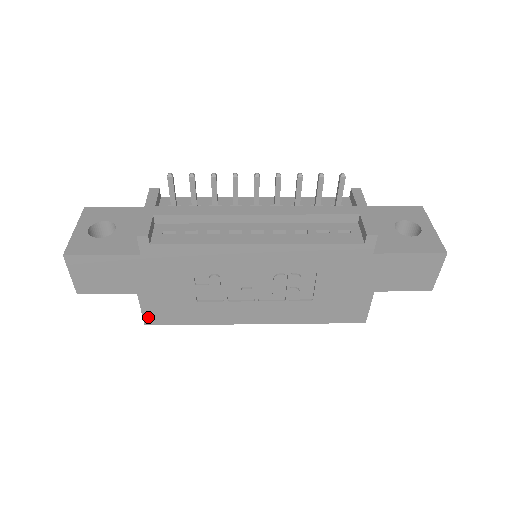
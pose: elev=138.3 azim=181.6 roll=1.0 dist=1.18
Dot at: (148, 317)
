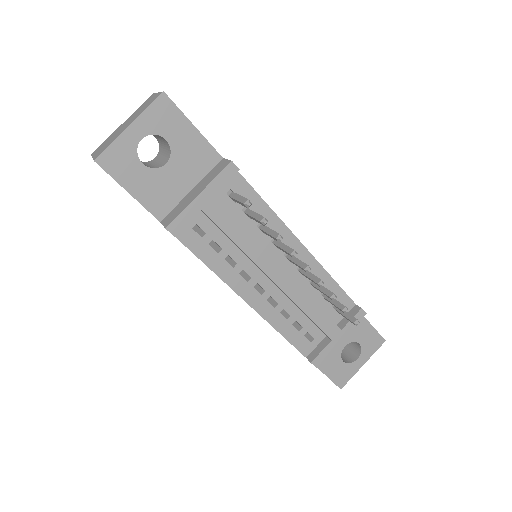
Dot at: occluded
